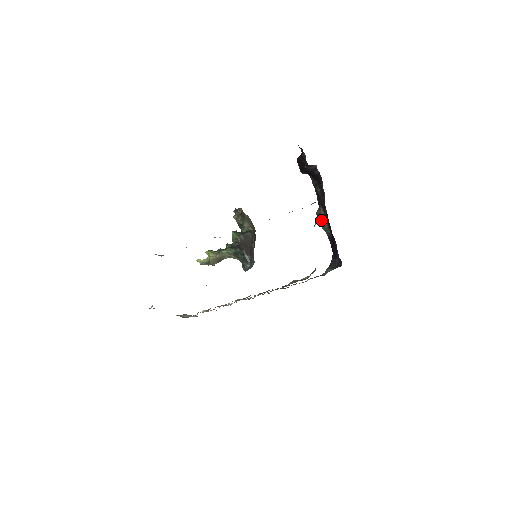
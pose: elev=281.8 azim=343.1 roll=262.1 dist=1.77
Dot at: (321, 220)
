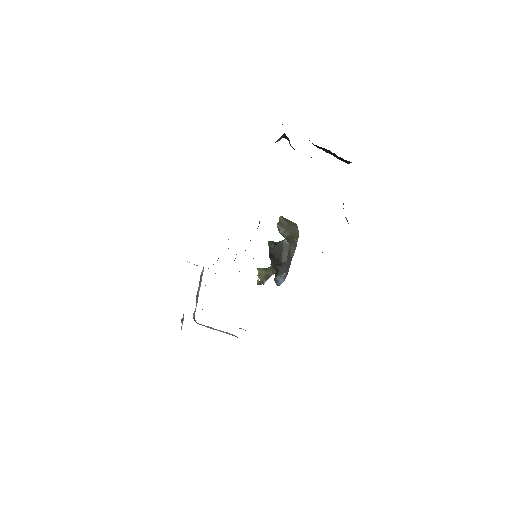
Dot at: occluded
